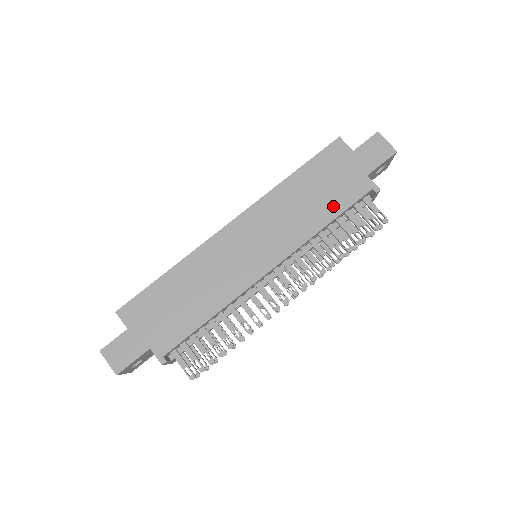
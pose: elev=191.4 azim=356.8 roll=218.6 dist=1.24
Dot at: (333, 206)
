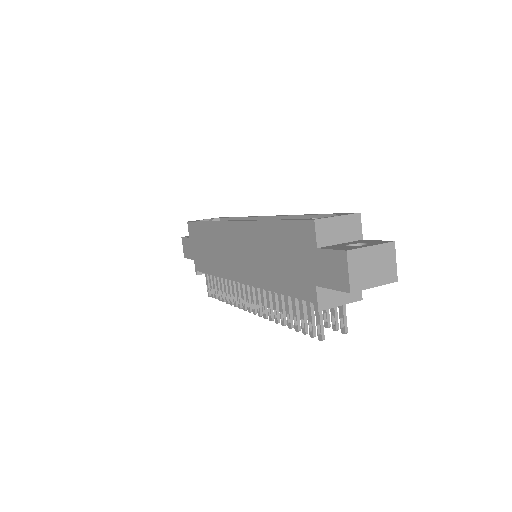
Dot at: (284, 282)
